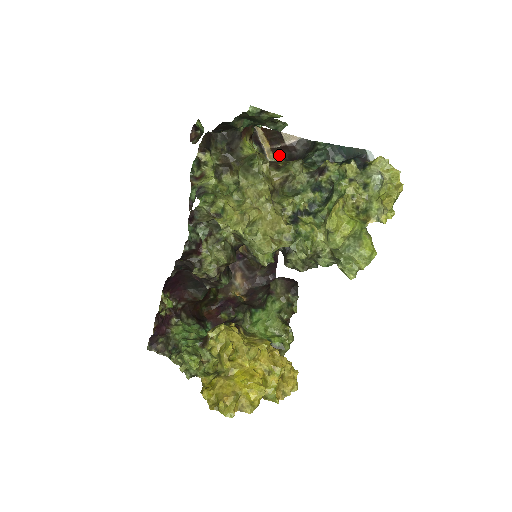
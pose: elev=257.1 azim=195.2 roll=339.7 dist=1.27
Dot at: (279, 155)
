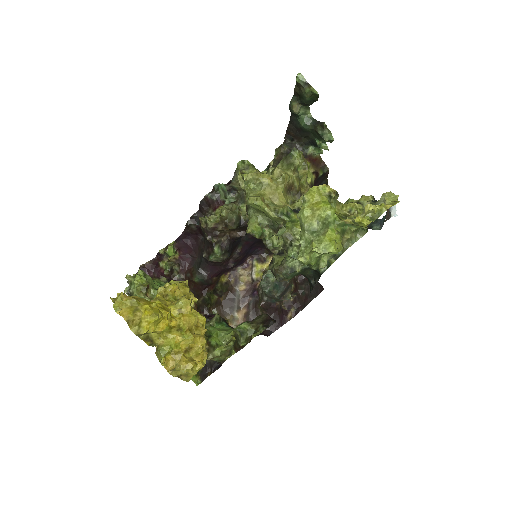
Dot at: occluded
